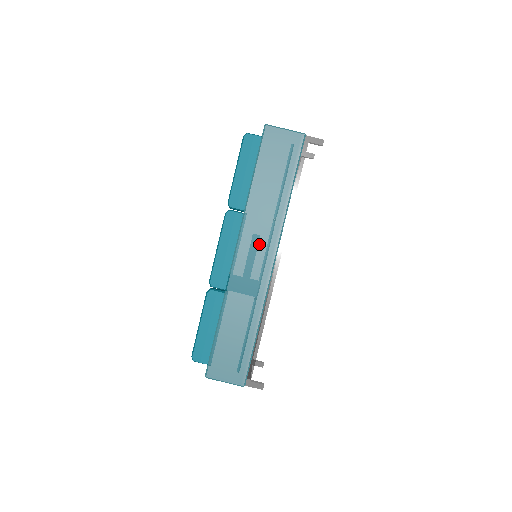
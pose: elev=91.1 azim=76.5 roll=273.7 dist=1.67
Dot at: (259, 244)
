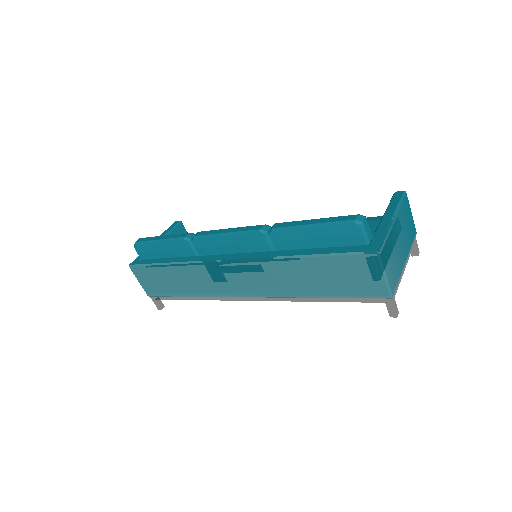
Dot at: (251, 280)
